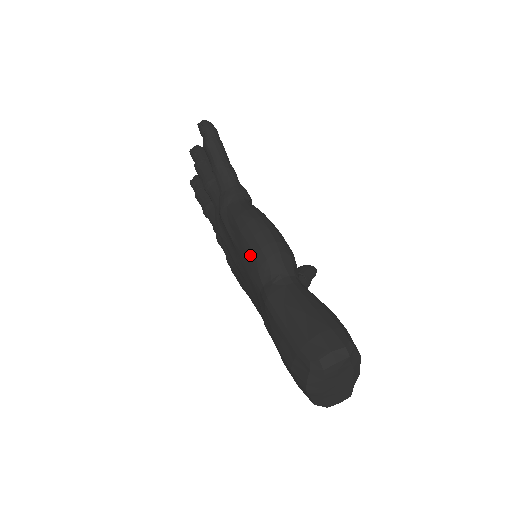
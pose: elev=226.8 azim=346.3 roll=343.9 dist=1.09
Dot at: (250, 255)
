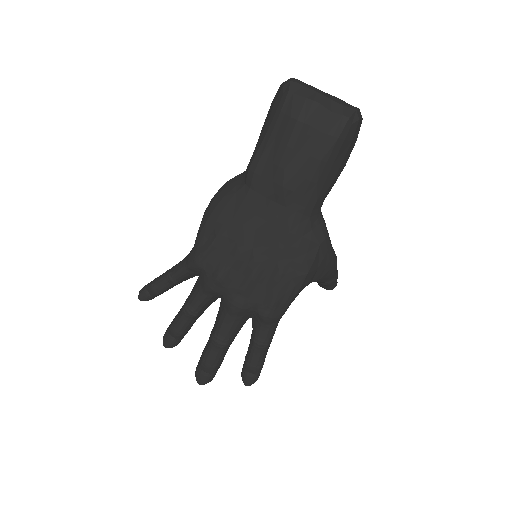
Dot at: (223, 205)
